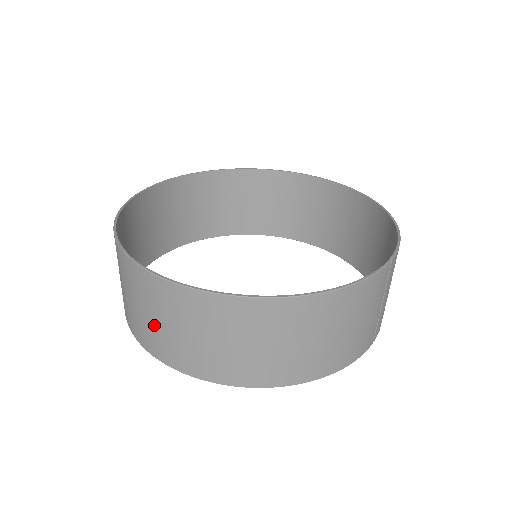
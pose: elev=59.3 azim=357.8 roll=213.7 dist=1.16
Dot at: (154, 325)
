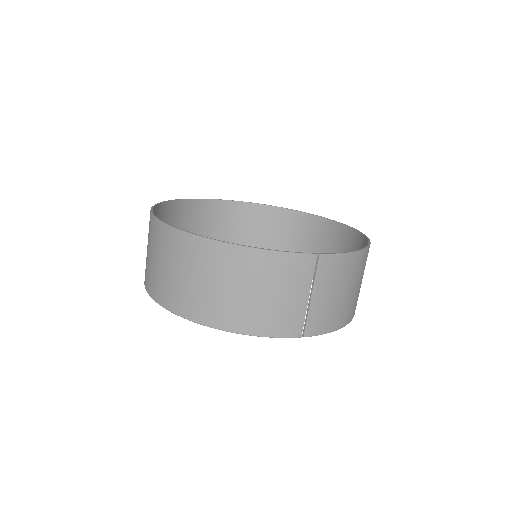
Dot at: (148, 257)
